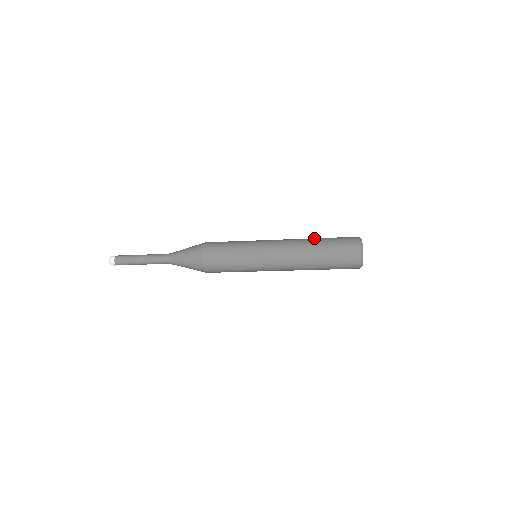
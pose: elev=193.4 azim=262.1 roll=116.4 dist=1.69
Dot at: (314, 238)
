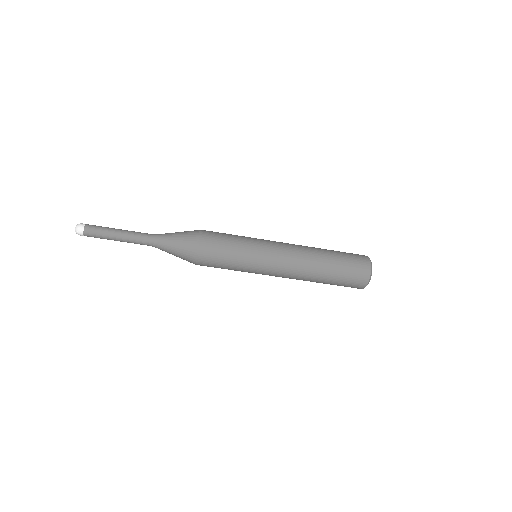
Dot at: occluded
